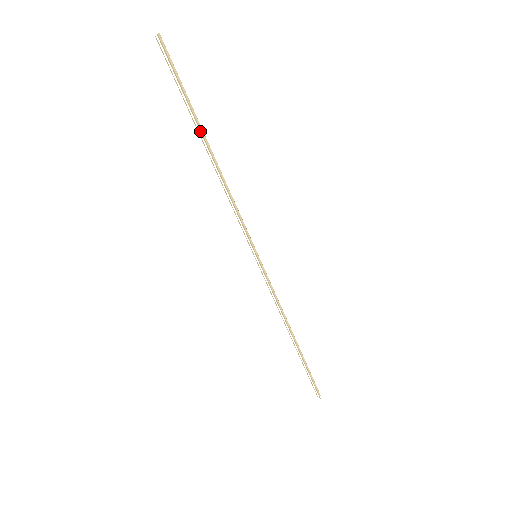
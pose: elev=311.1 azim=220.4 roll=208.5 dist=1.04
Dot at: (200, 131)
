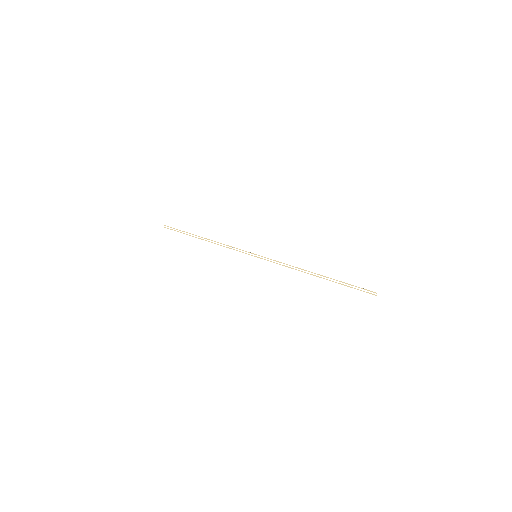
Dot at: (196, 236)
